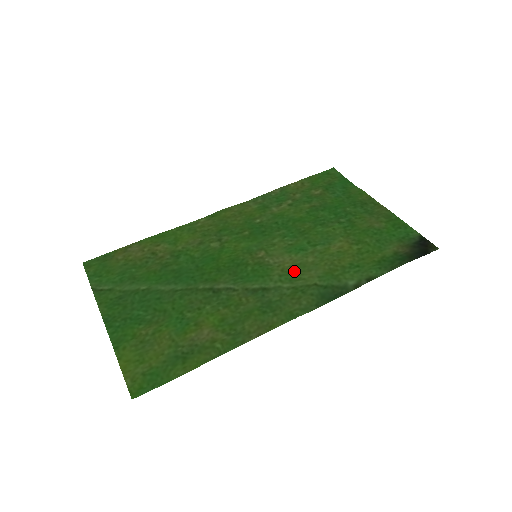
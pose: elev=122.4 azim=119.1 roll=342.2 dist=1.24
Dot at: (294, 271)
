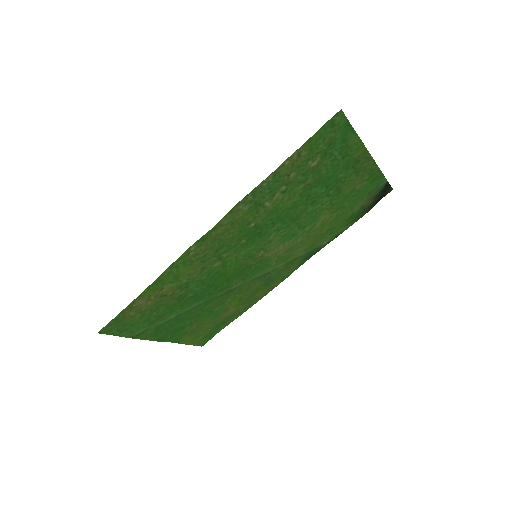
Dot at: (287, 254)
